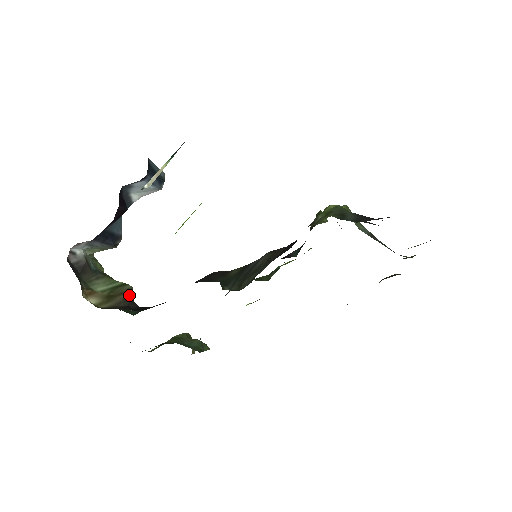
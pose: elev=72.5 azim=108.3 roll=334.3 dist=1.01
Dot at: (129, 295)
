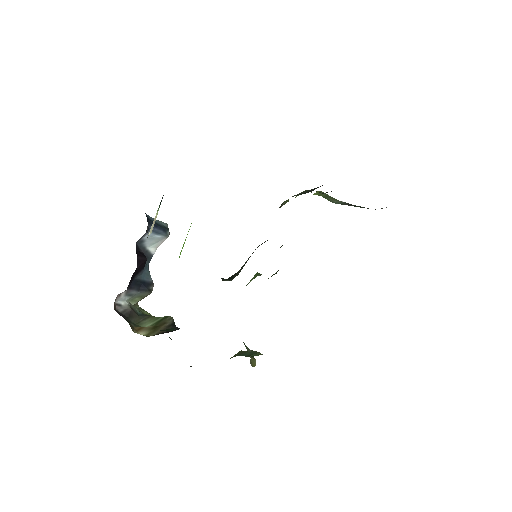
Dot at: (171, 323)
